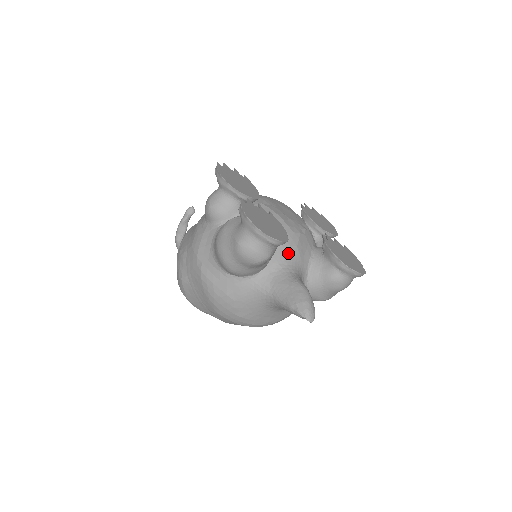
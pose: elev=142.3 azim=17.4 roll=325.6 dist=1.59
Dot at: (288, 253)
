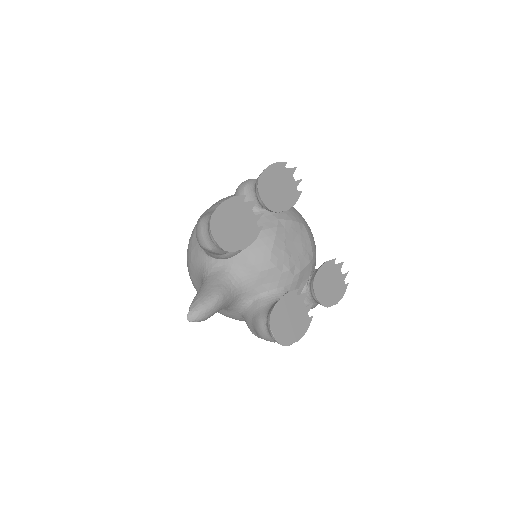
Dot at: (247, 268)
